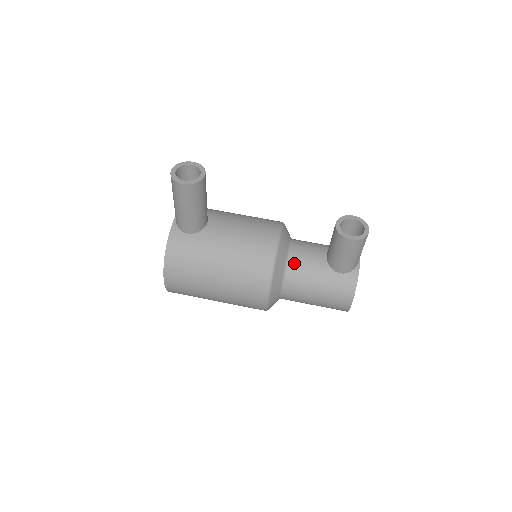
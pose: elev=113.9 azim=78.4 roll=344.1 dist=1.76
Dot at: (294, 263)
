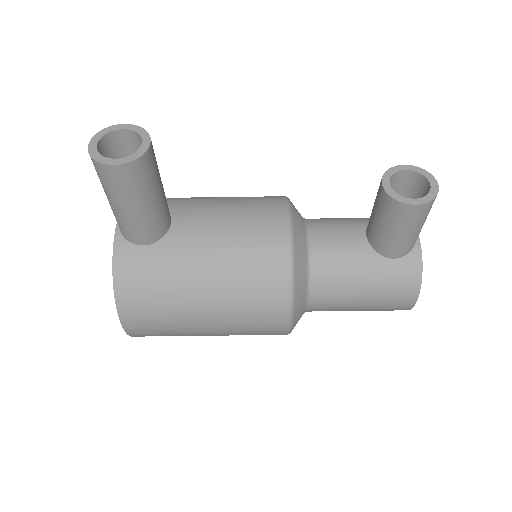
Dot at: (320, 257)
